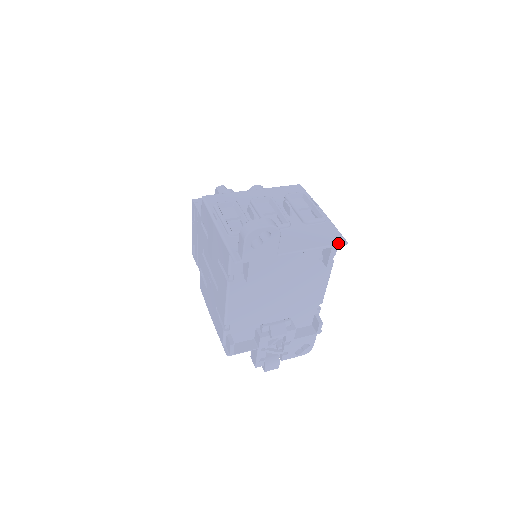
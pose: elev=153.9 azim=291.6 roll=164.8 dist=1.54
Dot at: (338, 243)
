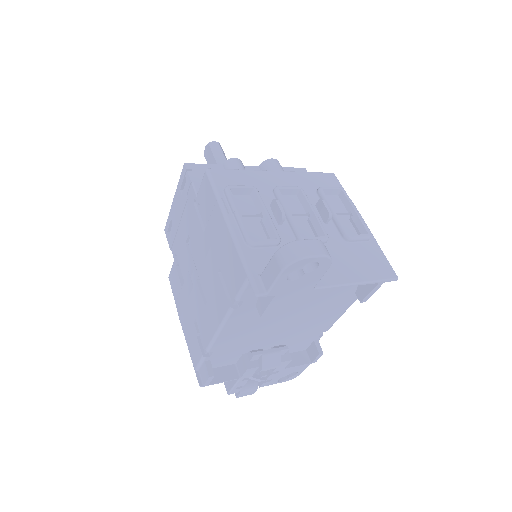
Dot at: (388, 278)
